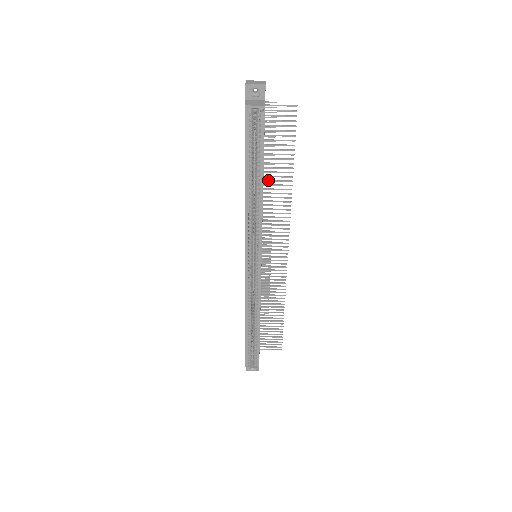
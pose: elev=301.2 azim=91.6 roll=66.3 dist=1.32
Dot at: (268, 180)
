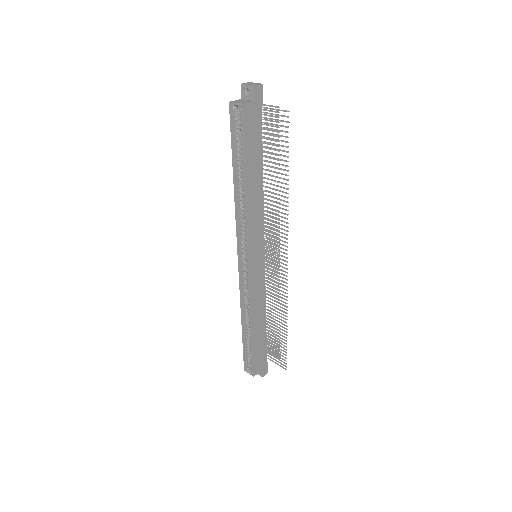
Dot at: (269, 183)
